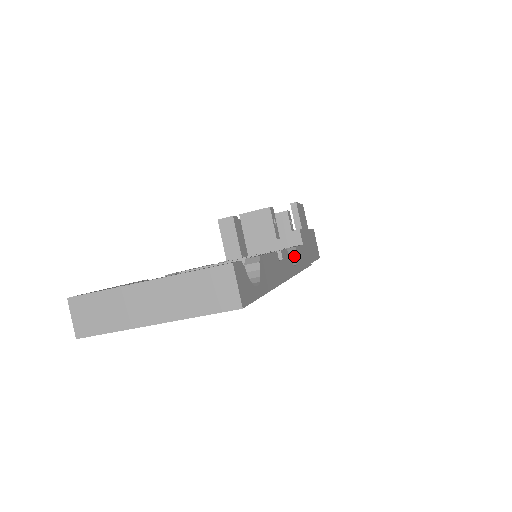
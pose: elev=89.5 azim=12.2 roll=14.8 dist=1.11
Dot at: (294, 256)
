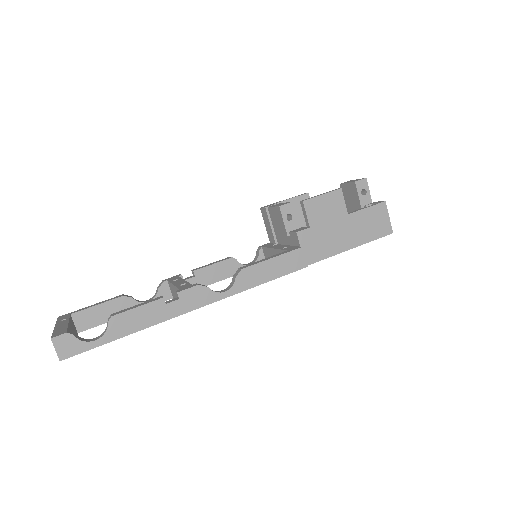
Dot at: (234, 279)
